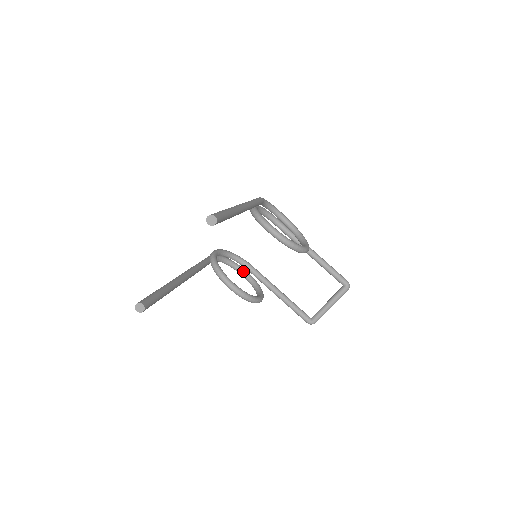
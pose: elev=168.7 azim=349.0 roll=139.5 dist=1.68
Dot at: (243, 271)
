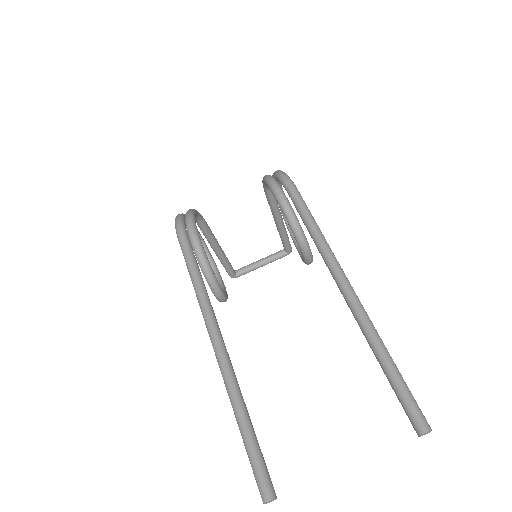
Dot at: occluded
